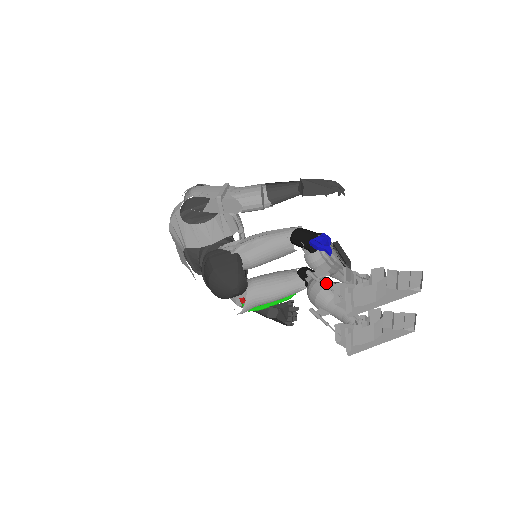
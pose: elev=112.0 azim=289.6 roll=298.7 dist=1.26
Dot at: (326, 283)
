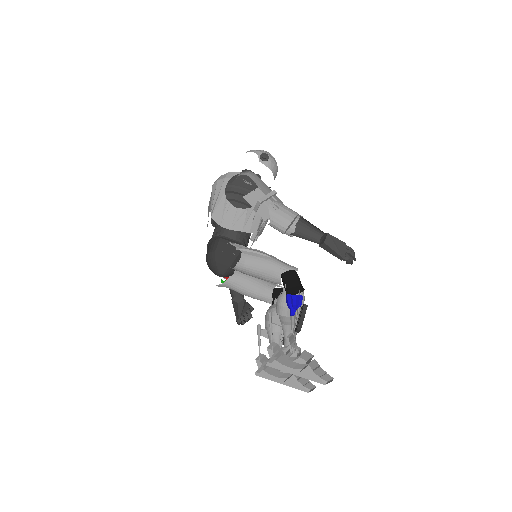
Dot at: occluded
